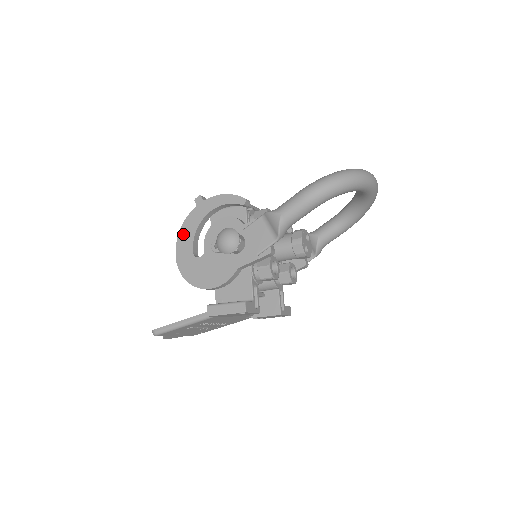
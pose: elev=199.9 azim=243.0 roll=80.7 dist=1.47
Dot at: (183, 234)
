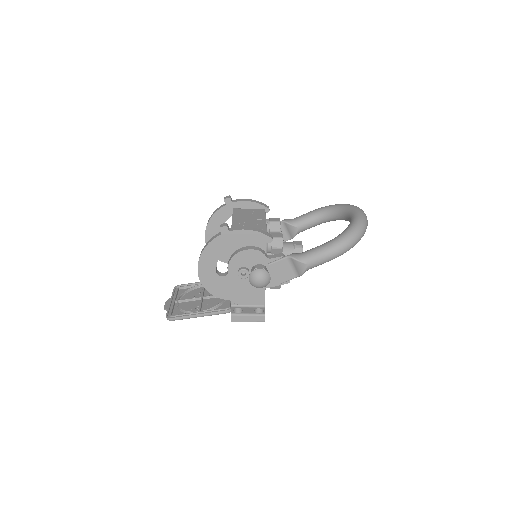
Dot at: (206, 255)
